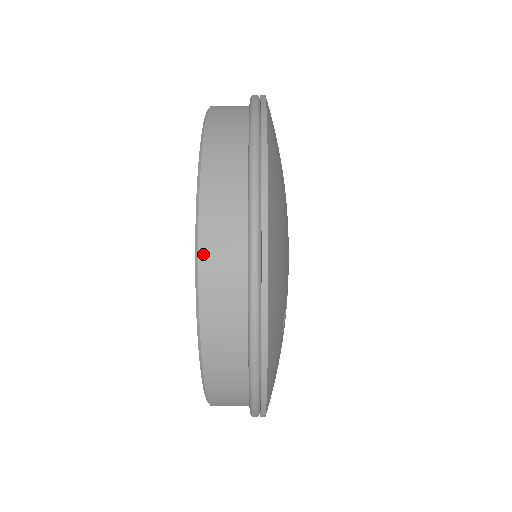
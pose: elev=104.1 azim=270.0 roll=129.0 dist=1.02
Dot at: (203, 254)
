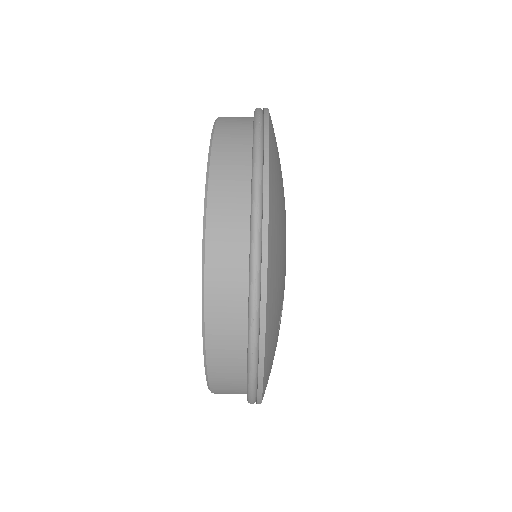
Dot at: (209, 261)
